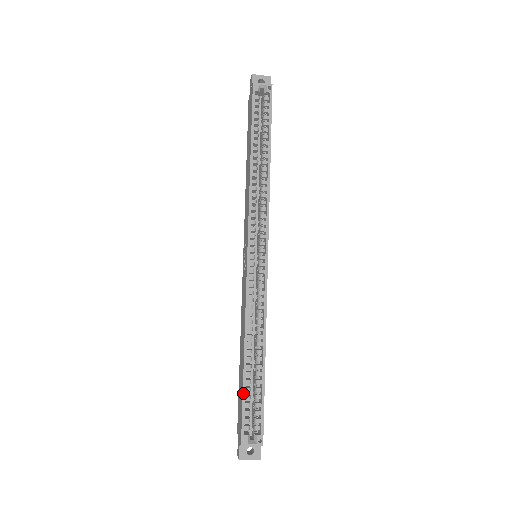
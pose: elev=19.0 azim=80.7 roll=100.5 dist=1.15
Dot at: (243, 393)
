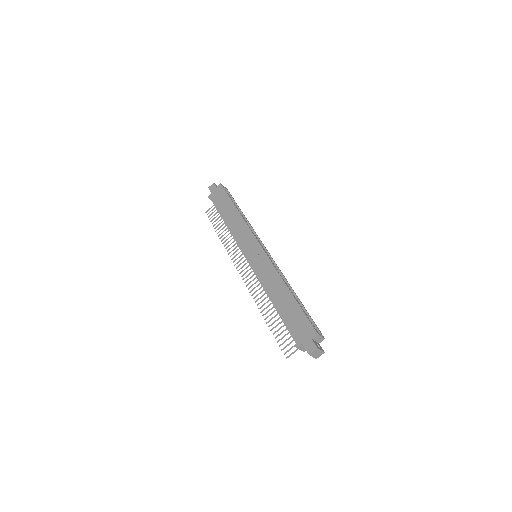
Dot at: occluded
